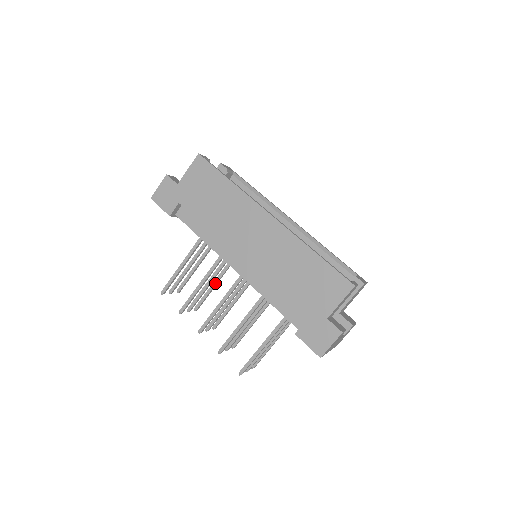
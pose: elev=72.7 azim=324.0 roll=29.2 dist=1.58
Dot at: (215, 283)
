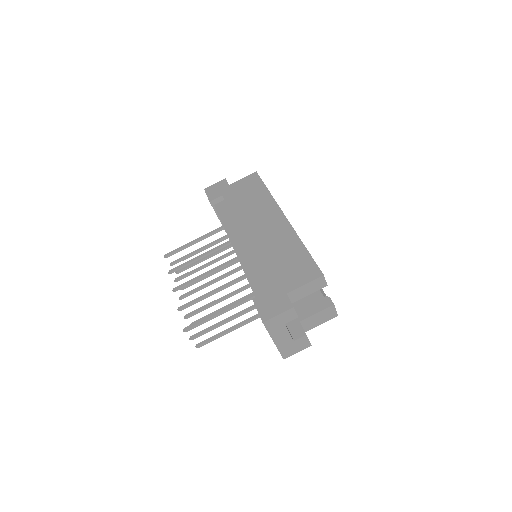
Dot at: occluded
